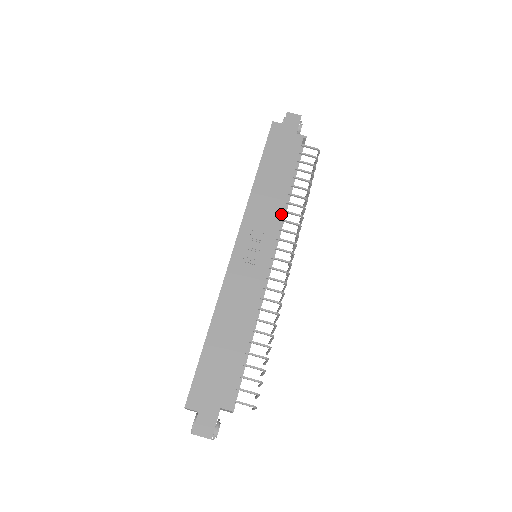
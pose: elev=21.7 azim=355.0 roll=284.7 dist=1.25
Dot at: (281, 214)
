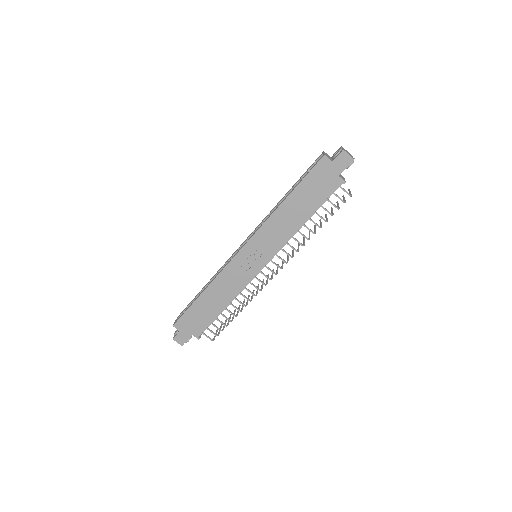
Dot at: (286, 241)
